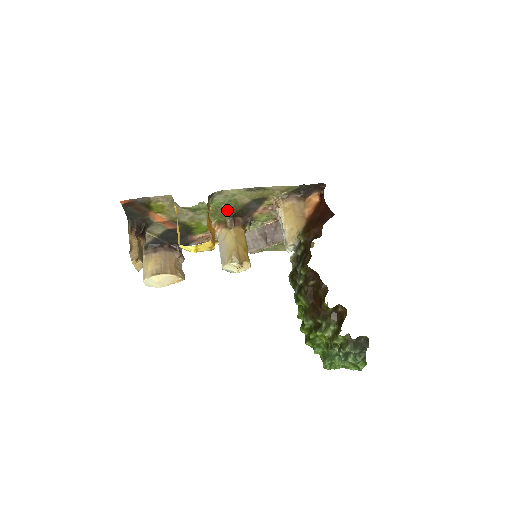
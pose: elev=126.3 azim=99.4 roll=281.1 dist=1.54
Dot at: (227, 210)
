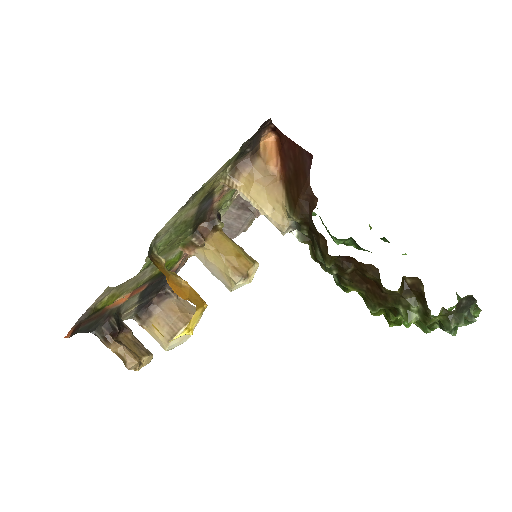
Dot at: (182, 233)
